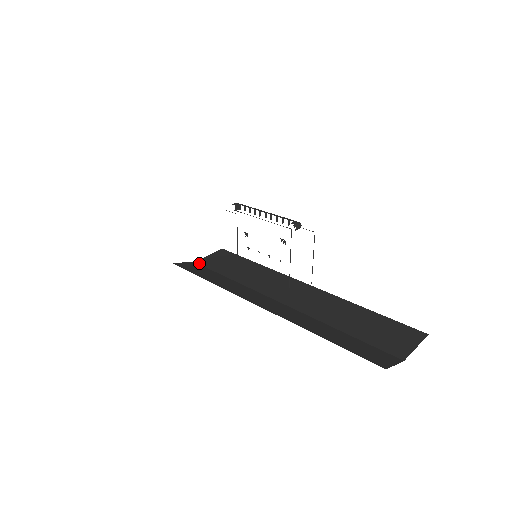
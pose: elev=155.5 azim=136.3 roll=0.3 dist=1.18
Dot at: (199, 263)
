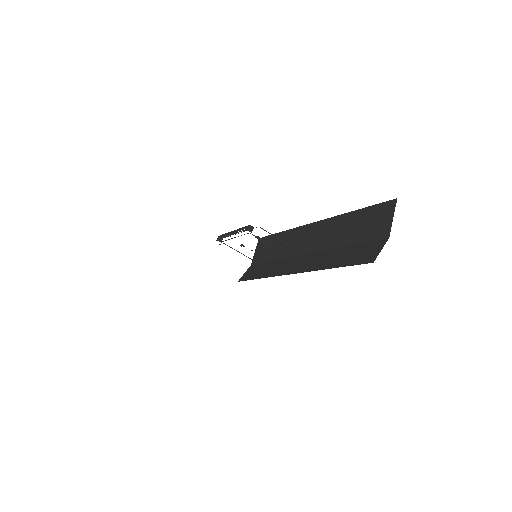
Dot at: (253, 264)
